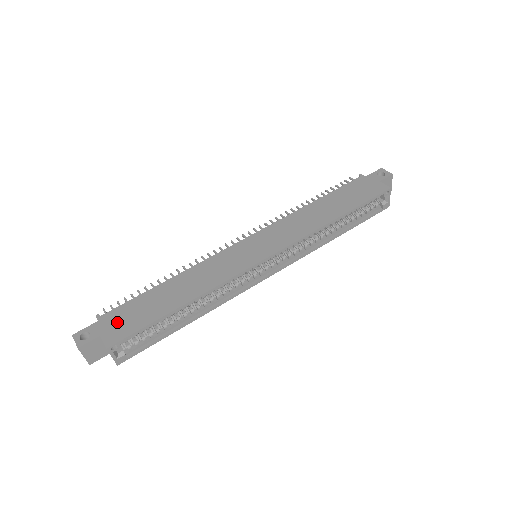
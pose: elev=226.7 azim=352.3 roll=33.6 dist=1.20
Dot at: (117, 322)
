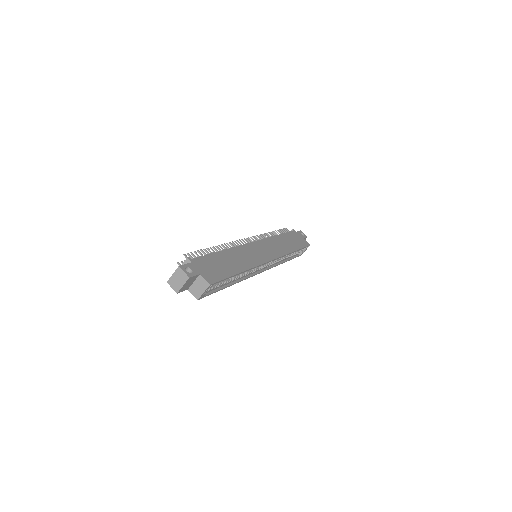
Dot at: (206, 268)
